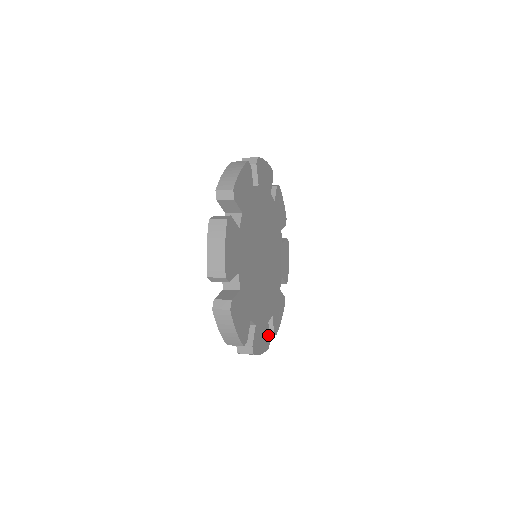
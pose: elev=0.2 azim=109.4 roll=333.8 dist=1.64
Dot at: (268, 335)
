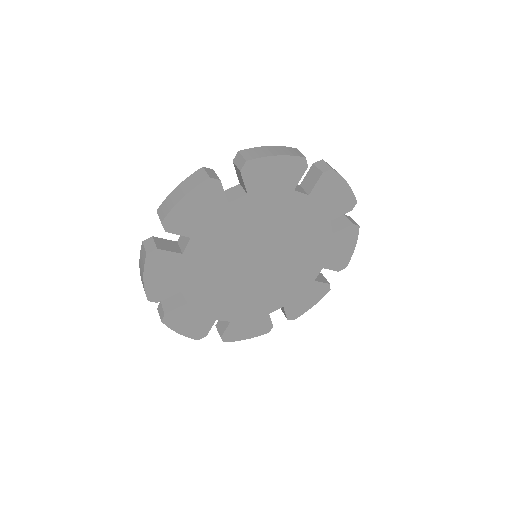
Dot at: (207, 330)
